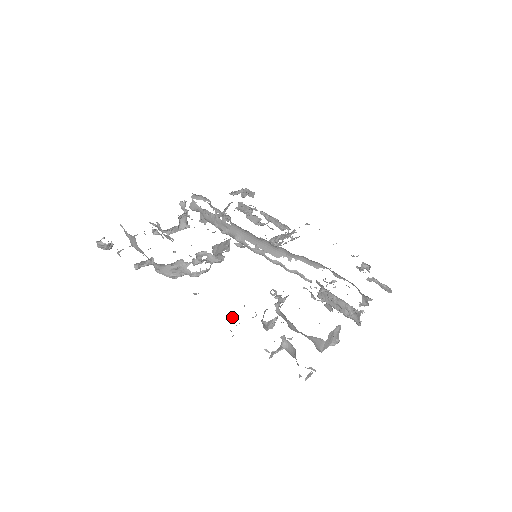
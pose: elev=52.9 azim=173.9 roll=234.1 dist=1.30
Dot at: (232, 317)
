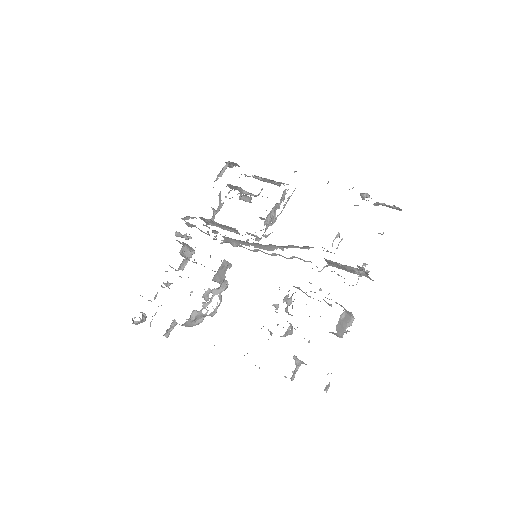
Dot at: occluded
